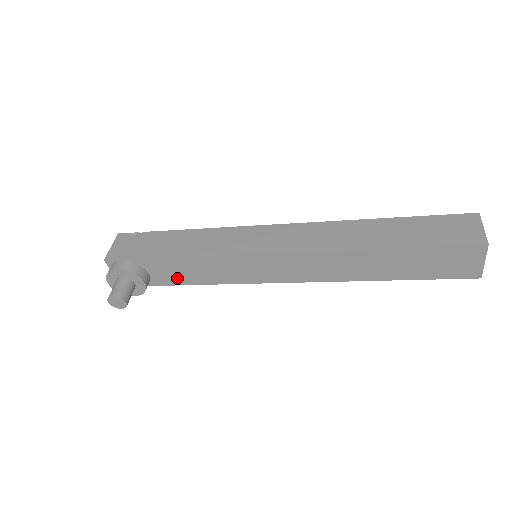
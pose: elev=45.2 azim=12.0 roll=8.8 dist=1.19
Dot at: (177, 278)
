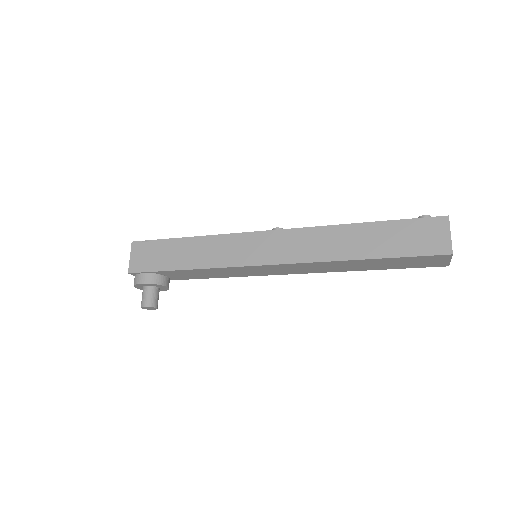
Dot at: (192, 277)
